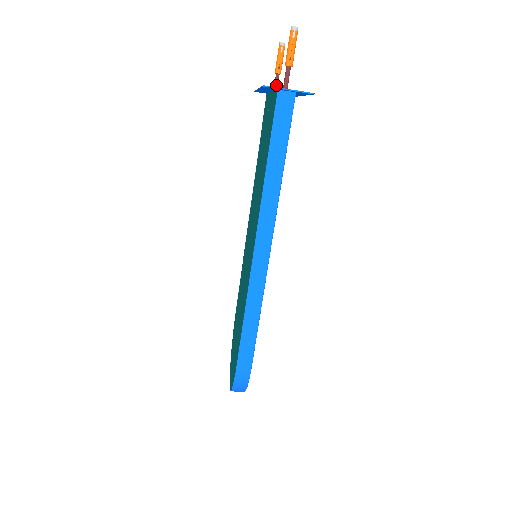
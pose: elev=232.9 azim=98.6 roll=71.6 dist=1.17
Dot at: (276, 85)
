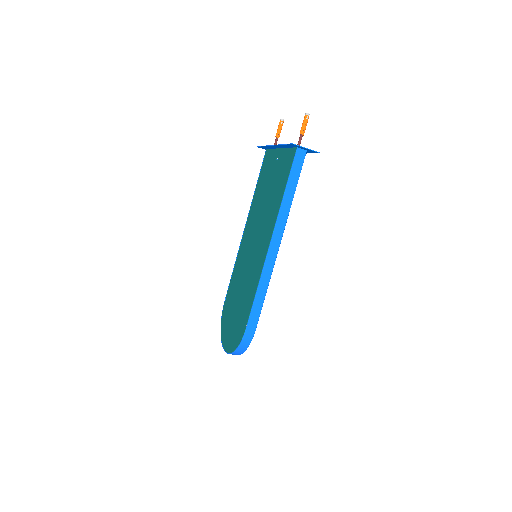
Dot at: occluded
